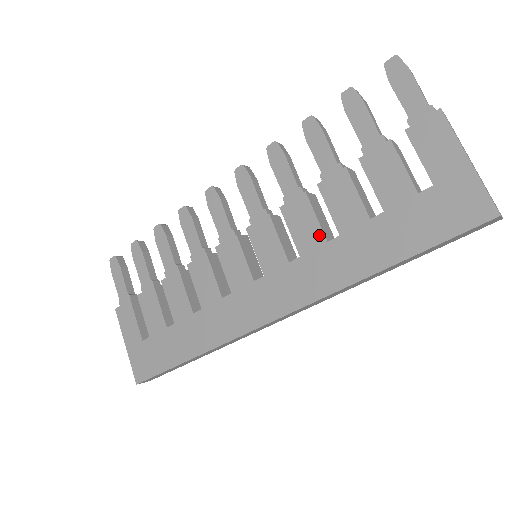
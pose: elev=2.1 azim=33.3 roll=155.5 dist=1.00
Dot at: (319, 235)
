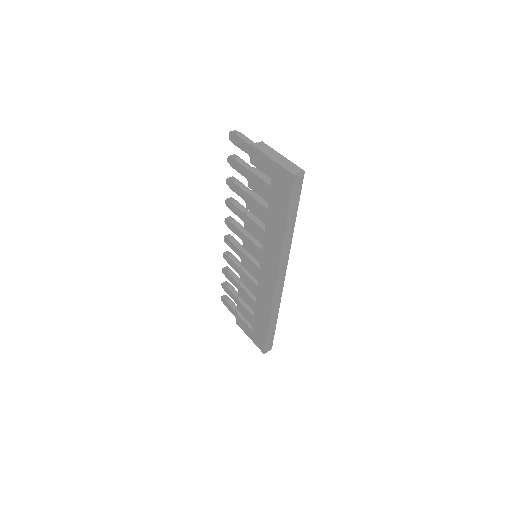
Dot at: (261, 230)
